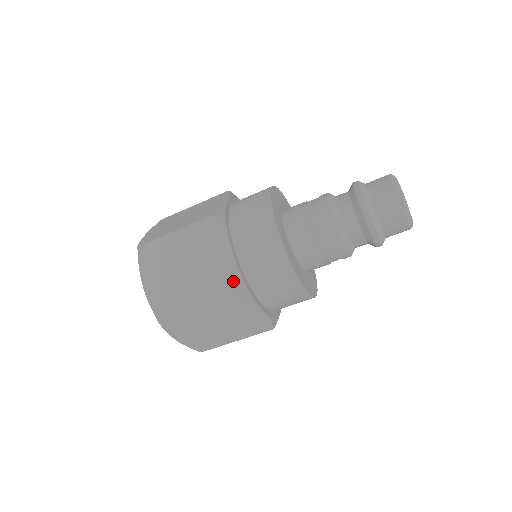
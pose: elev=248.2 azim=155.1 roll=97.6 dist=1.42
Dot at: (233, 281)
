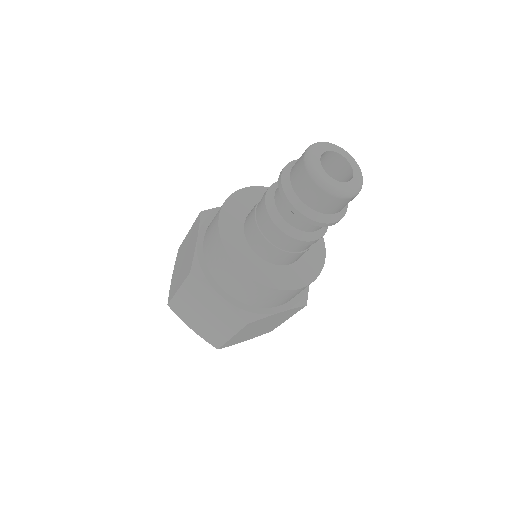
Dot at: (237, 316)
